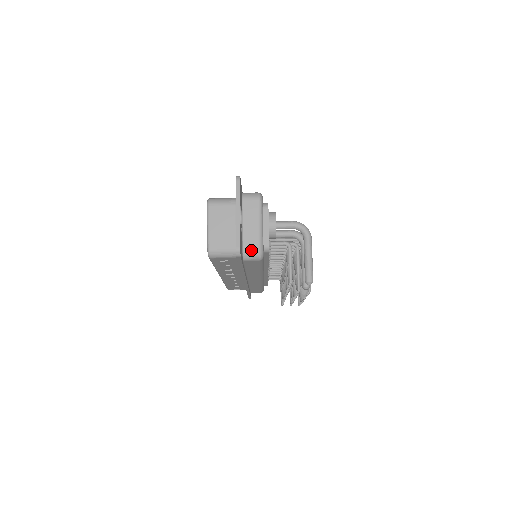
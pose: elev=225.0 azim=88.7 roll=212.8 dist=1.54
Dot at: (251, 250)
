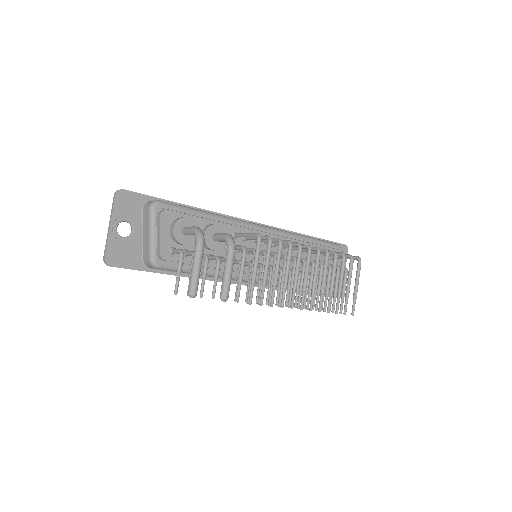
Dot at: (146, 258)
